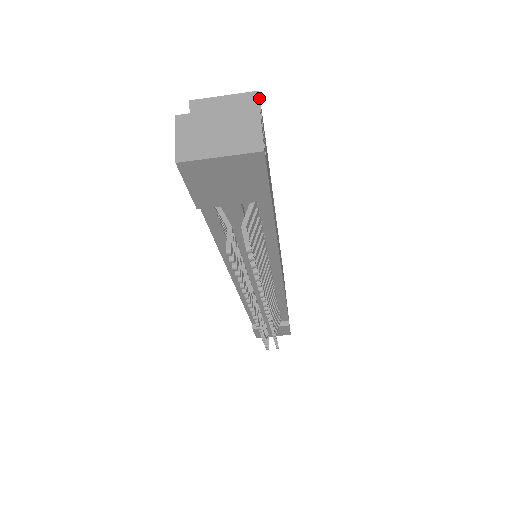
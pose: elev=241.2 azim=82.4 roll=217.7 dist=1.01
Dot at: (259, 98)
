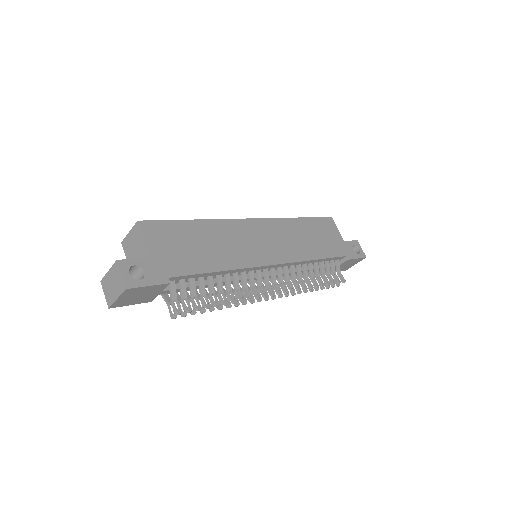
Dot at: (139, 226)
